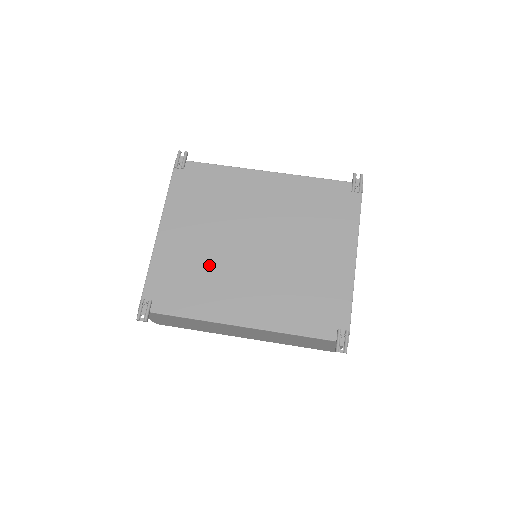
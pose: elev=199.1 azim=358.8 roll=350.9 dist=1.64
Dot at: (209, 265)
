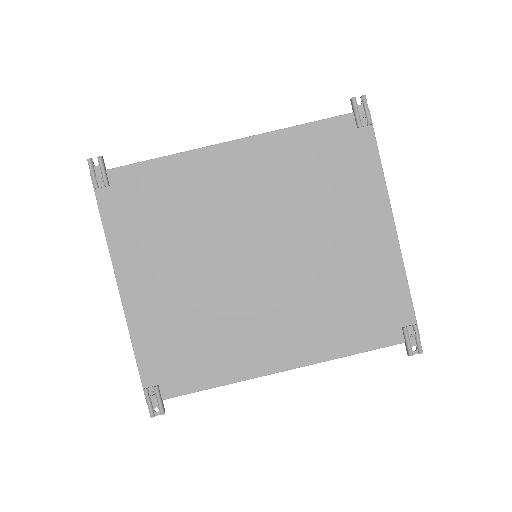
Dot at: (209, 310)
